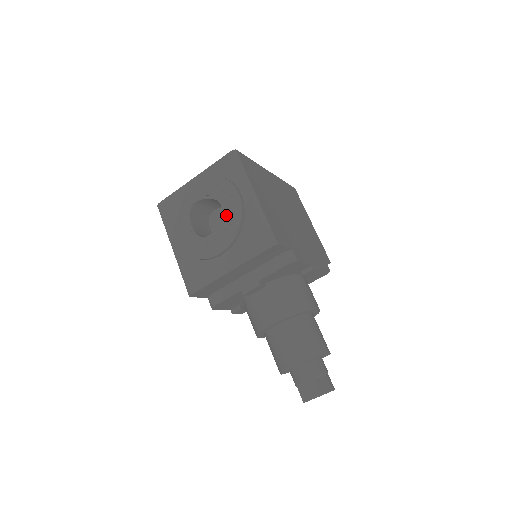
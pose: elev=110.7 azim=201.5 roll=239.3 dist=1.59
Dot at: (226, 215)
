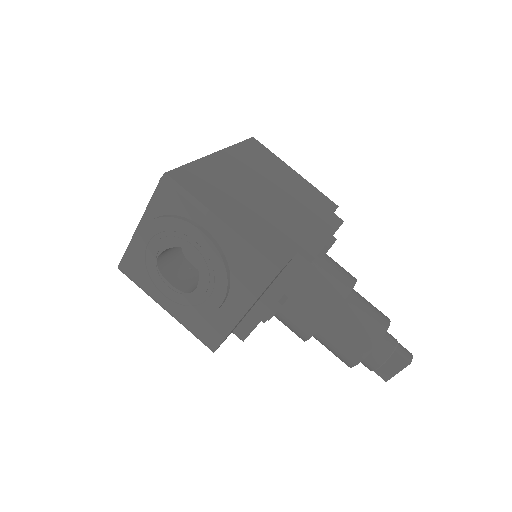
Dot at: (202, 261)
